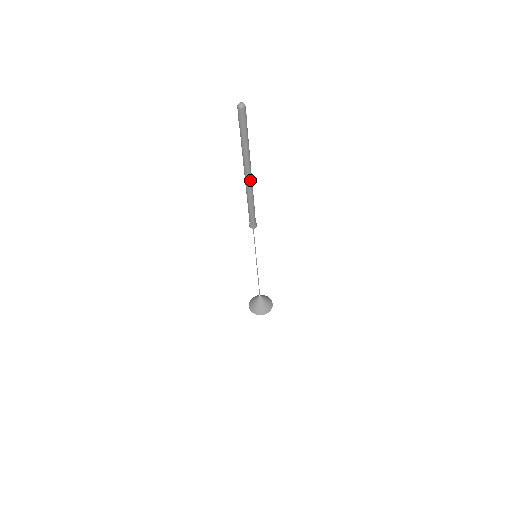
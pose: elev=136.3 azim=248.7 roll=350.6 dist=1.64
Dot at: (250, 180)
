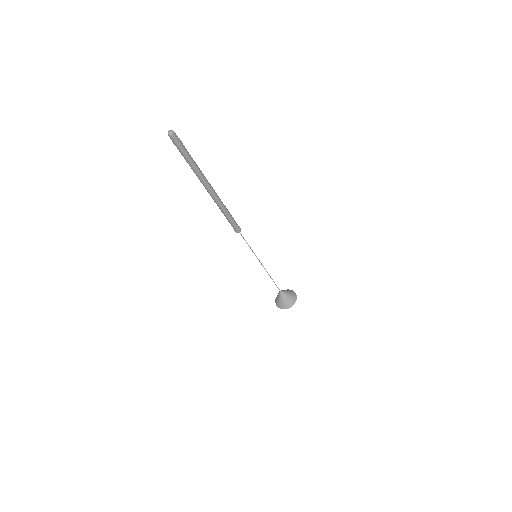
Dot at: (211, 193)
